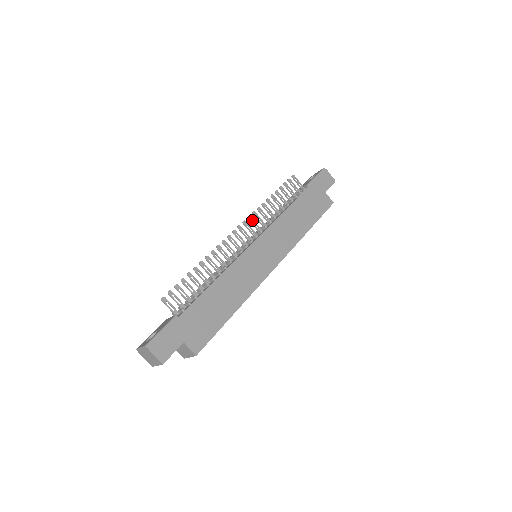
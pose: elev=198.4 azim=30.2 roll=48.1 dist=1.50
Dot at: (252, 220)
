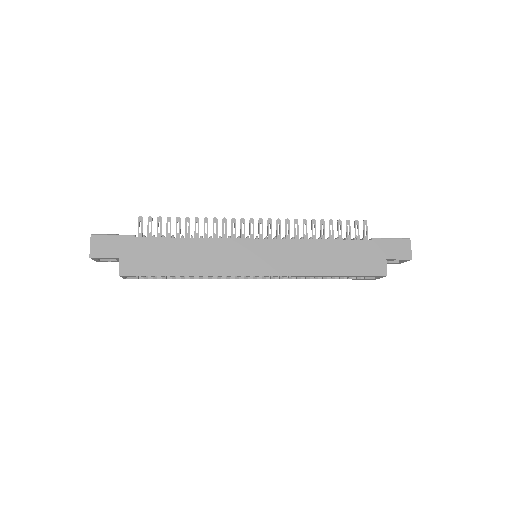
Dot at: (279, 224)
